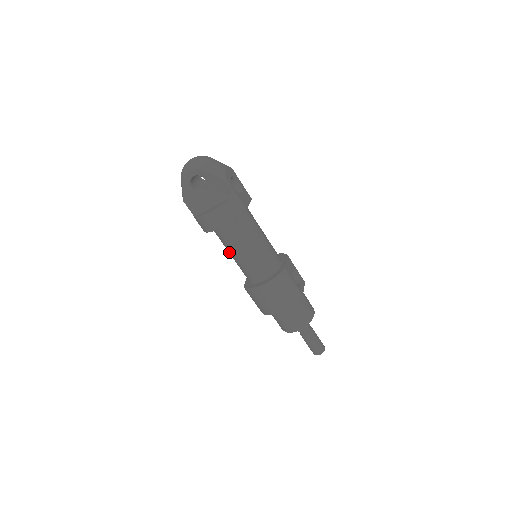
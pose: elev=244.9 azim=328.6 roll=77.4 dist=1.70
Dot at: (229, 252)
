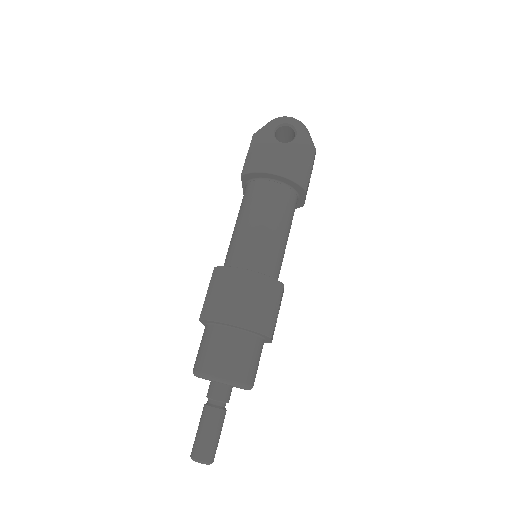
Dot at: (241, 218)
